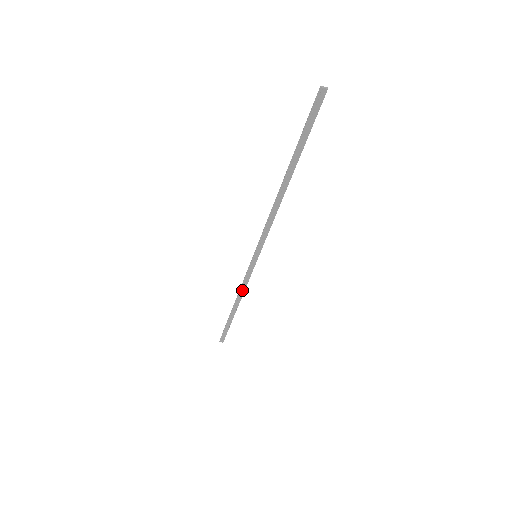
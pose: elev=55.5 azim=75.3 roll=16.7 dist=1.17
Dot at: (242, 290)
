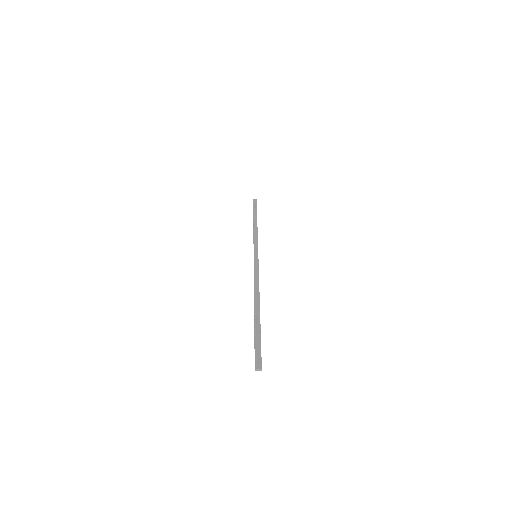
Dot at: (255, 234)
